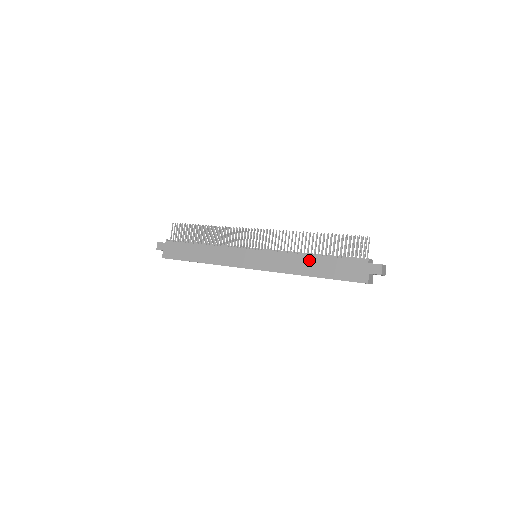
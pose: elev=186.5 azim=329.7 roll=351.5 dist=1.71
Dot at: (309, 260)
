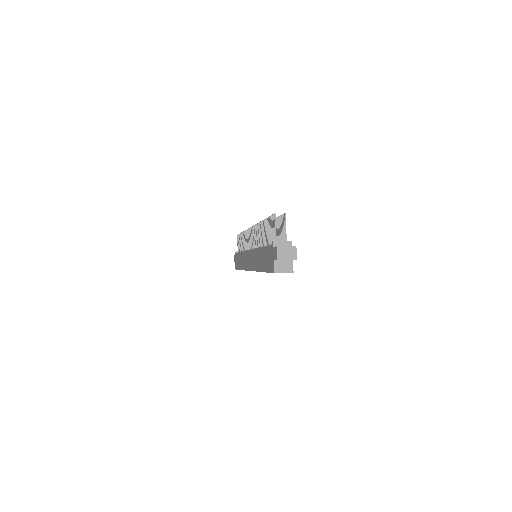
Dot at: (259, 253)
